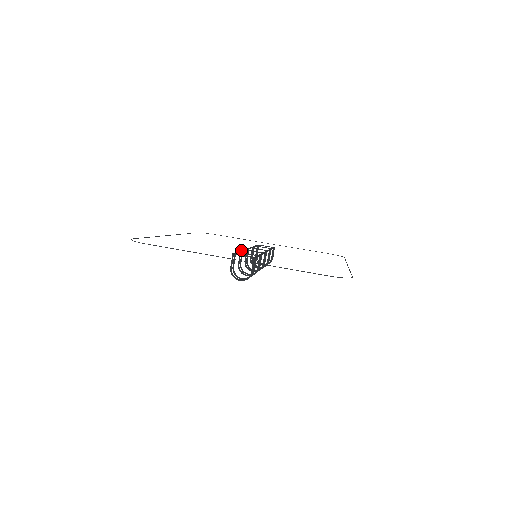
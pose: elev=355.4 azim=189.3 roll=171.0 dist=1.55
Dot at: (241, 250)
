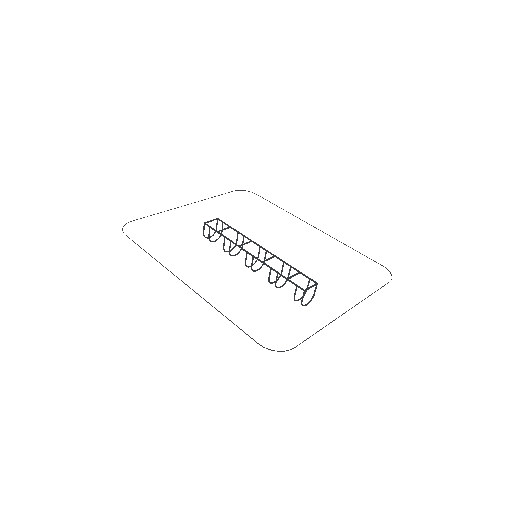
Dot at: (273, 270)
